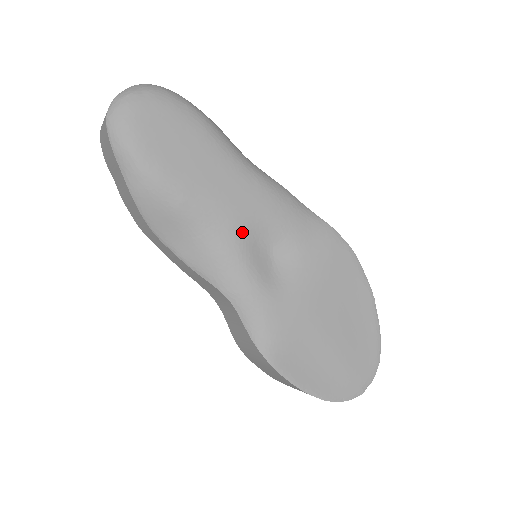
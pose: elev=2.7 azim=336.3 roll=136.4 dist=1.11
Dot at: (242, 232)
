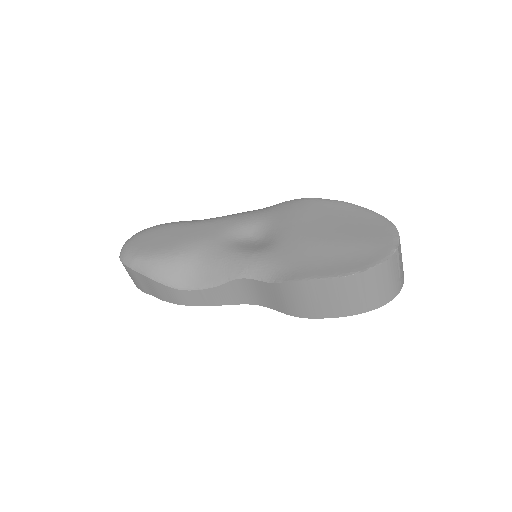
Dot at: (224, 242)
